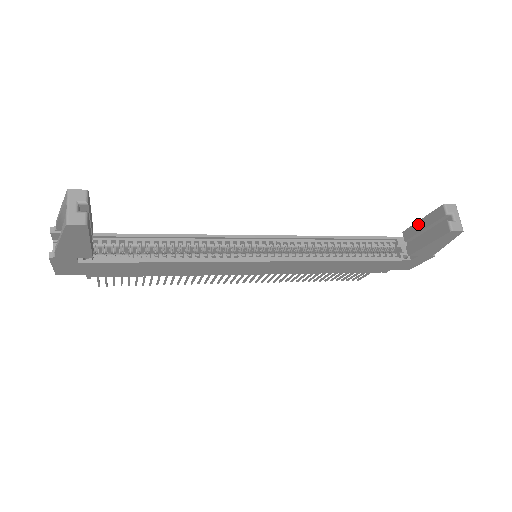
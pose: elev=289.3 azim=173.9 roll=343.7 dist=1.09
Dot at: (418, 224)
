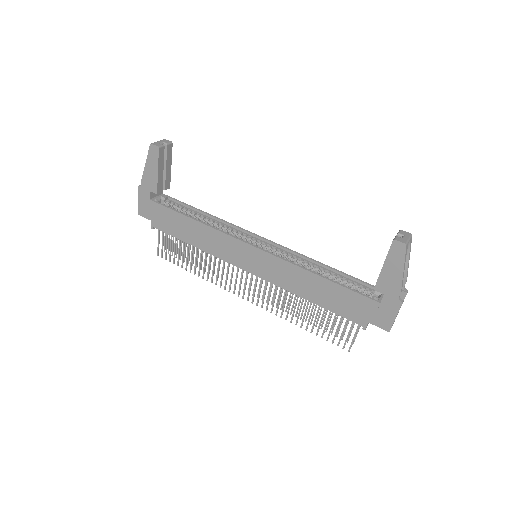
Dot at: occluded
